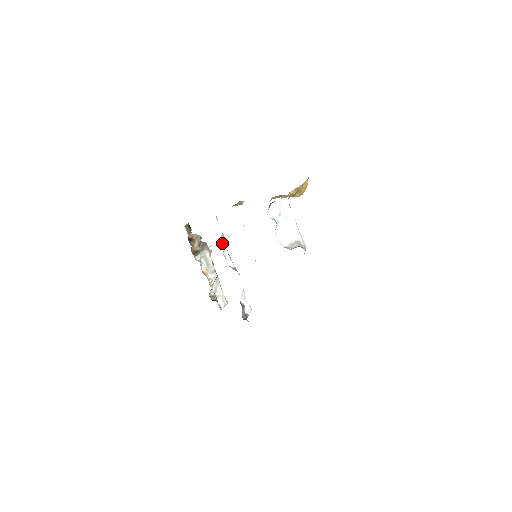
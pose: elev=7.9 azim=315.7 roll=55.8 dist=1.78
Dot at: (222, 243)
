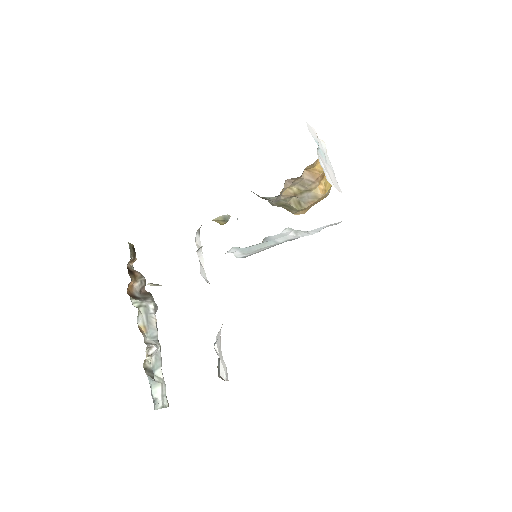
Dot at: (196, 242)
